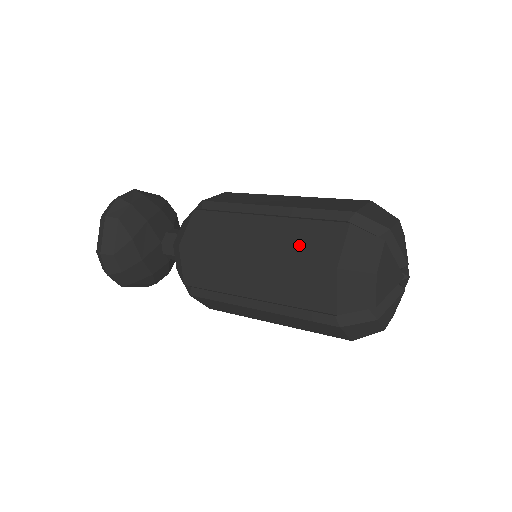
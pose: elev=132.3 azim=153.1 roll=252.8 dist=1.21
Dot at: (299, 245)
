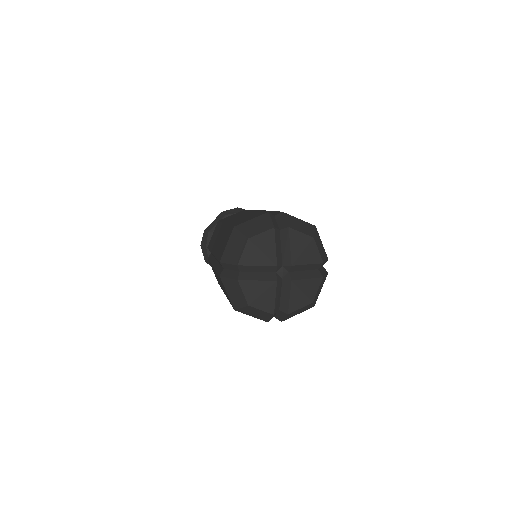
Dot at: (242, 219)
